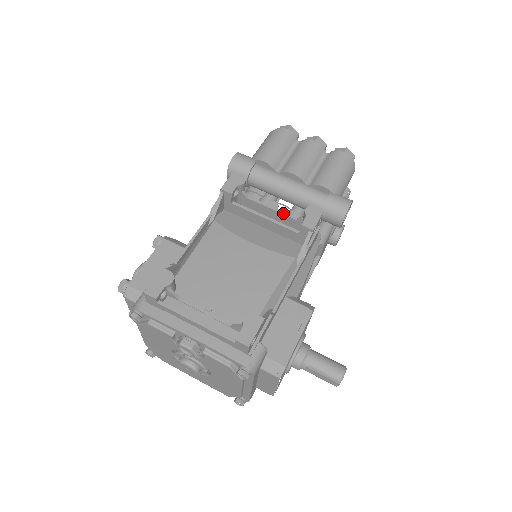
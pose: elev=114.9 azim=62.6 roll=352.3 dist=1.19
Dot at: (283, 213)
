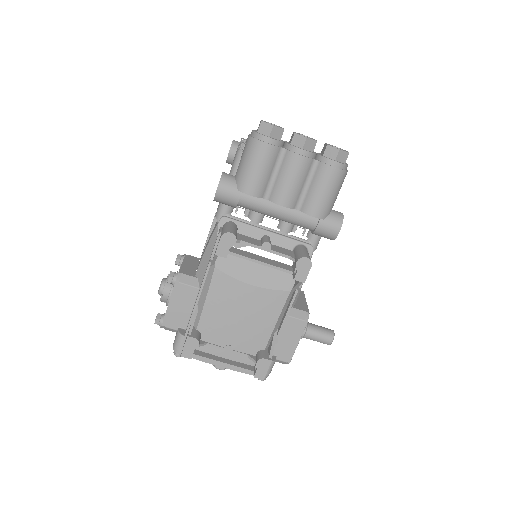
Dot at: (276, 254)
